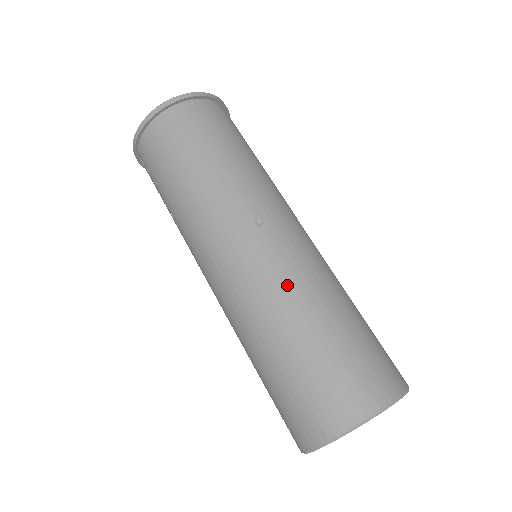
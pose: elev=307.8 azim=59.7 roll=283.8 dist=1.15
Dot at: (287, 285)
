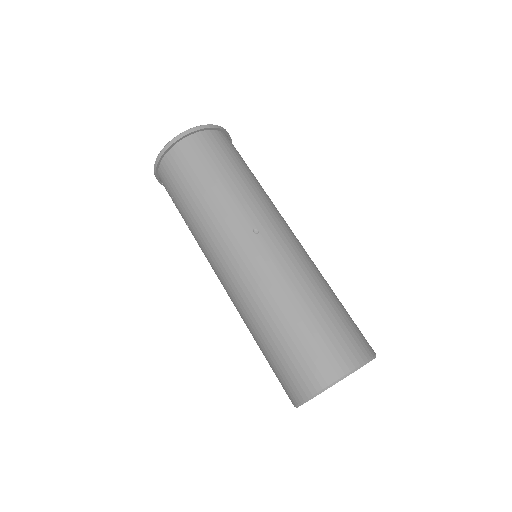
Dot at: (279, 280)
